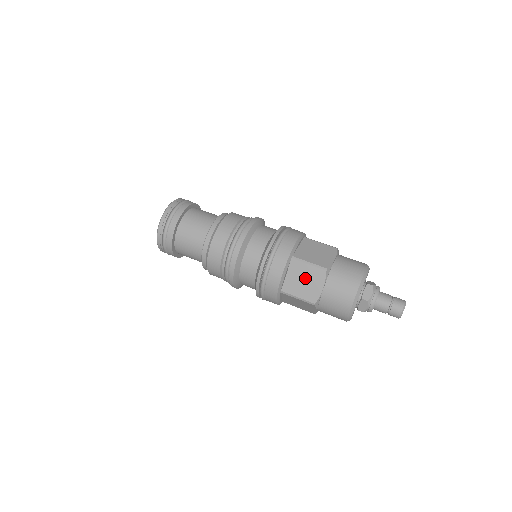
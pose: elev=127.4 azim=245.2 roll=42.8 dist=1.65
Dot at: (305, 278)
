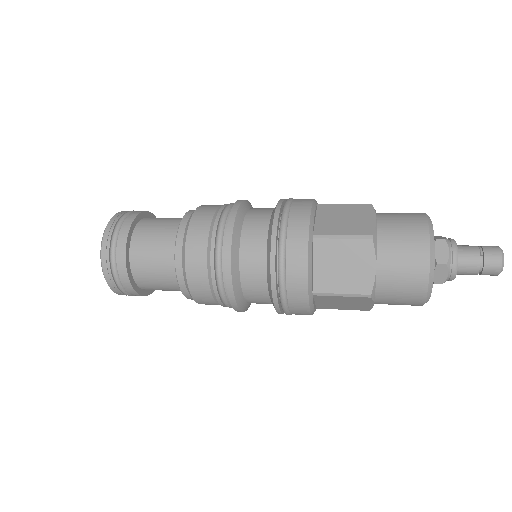
Dot at: (345, 216)
